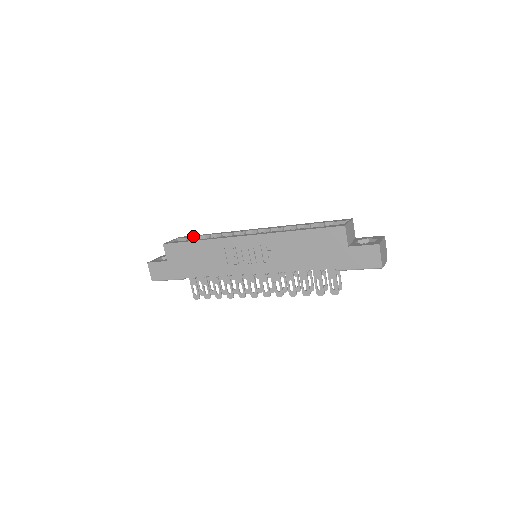
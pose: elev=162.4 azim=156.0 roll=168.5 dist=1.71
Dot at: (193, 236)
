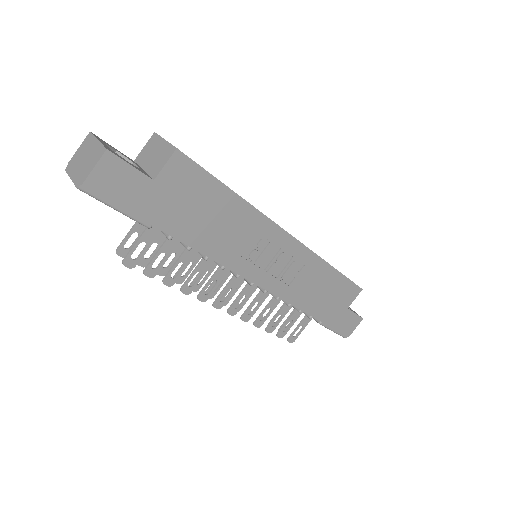
Dot at: occluded
